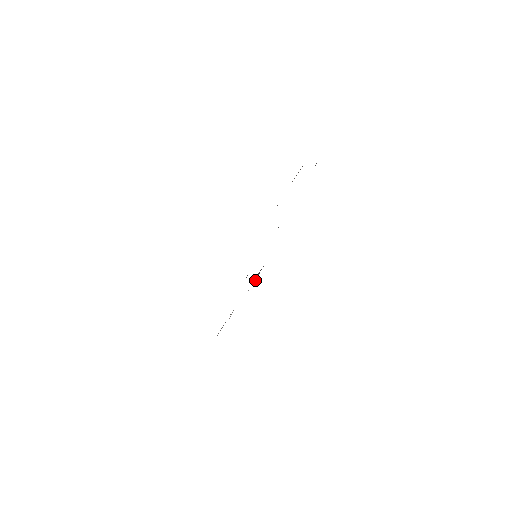
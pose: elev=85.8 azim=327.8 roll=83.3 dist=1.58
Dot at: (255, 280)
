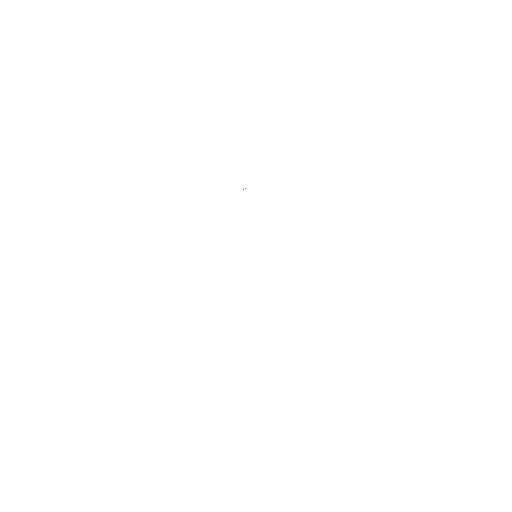
Dot at: occluded
